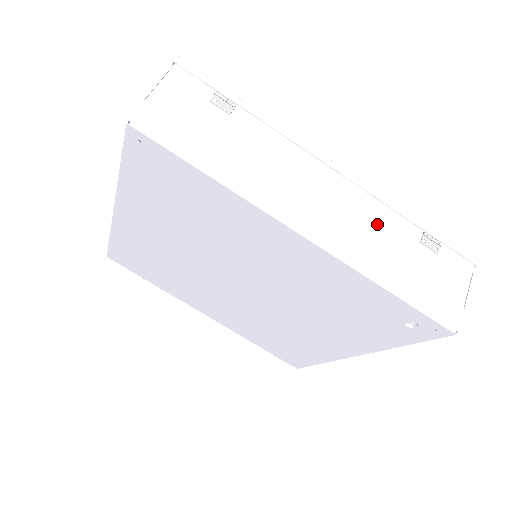
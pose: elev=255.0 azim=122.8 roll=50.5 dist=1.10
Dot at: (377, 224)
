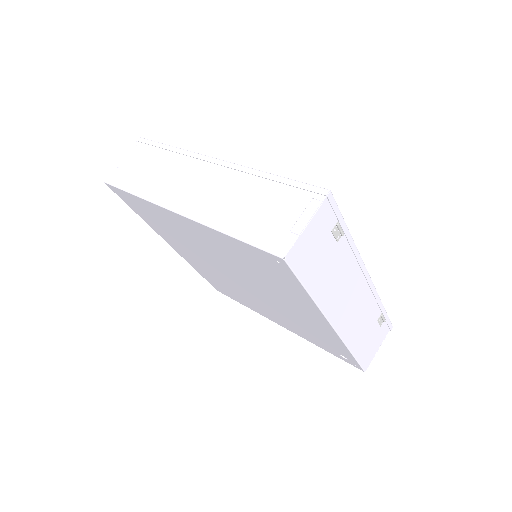
Dot at: (366, 313)
